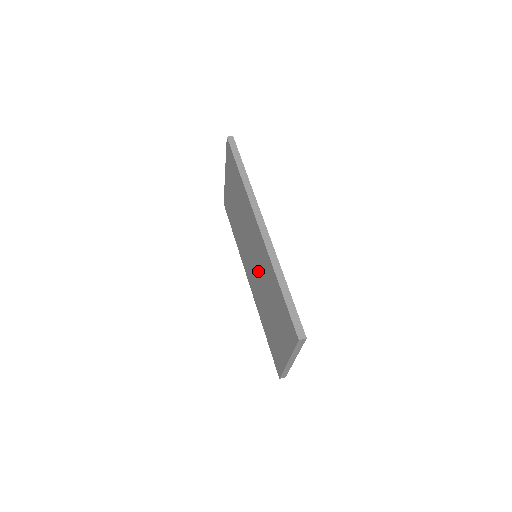
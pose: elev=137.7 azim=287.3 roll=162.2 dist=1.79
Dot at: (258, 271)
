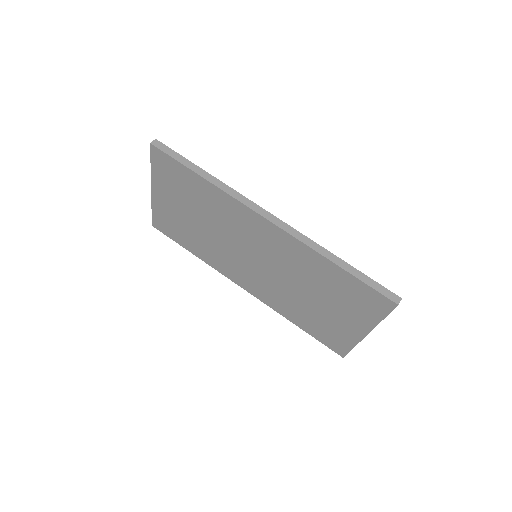
Dot at: (272, 269)
